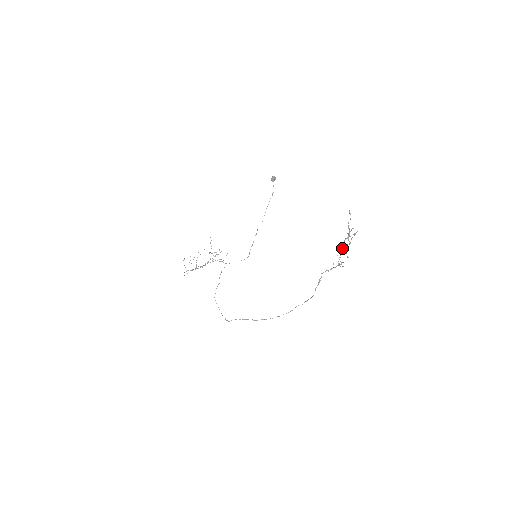
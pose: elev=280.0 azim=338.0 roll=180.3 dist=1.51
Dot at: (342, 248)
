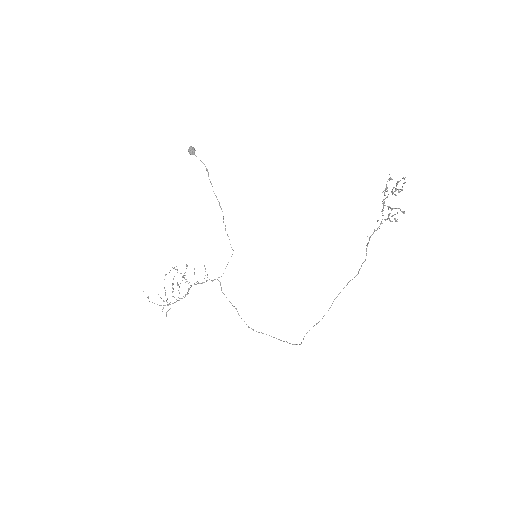
Dot at: occluded
